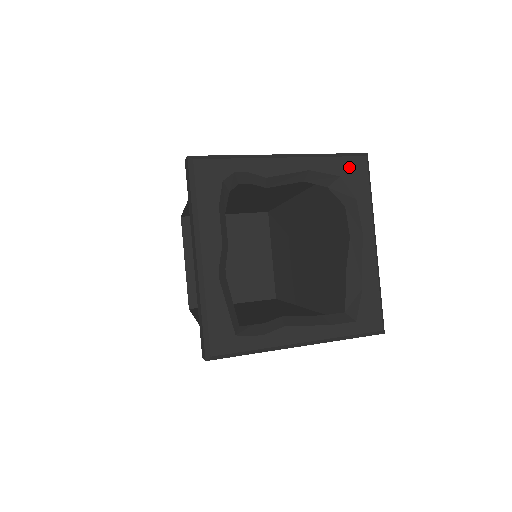
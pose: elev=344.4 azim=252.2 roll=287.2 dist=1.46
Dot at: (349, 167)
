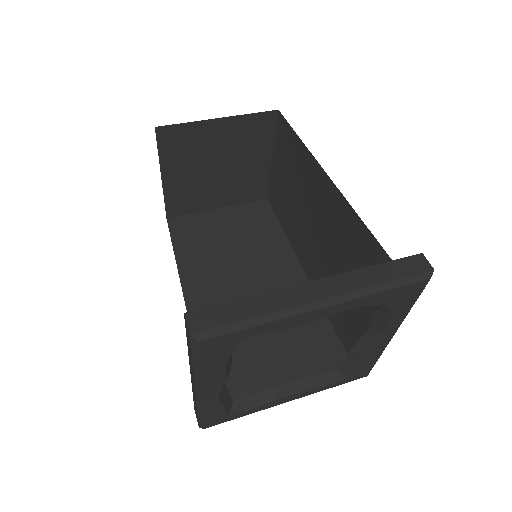
Dot at: (402, 293)
